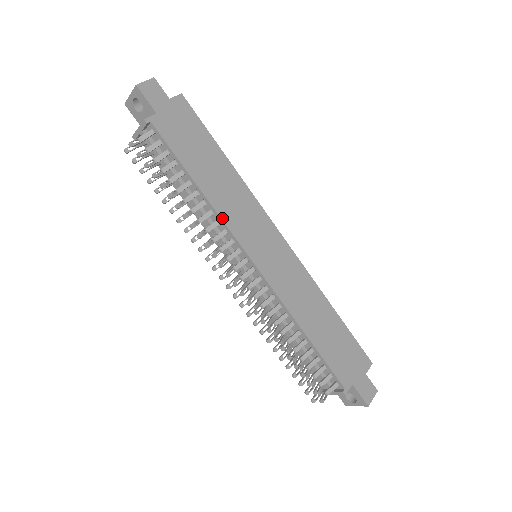
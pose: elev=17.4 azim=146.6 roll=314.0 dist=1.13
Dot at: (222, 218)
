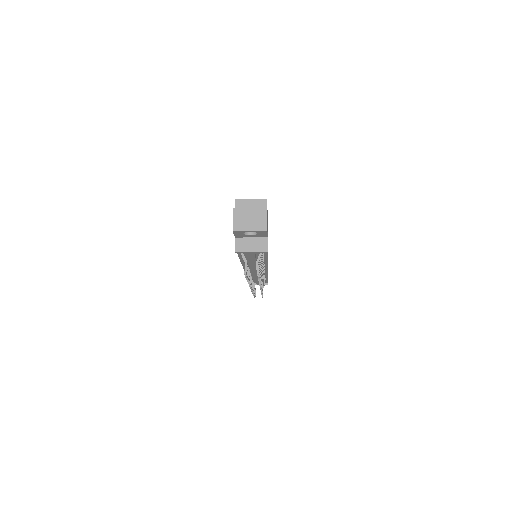
Dot at: occluded
